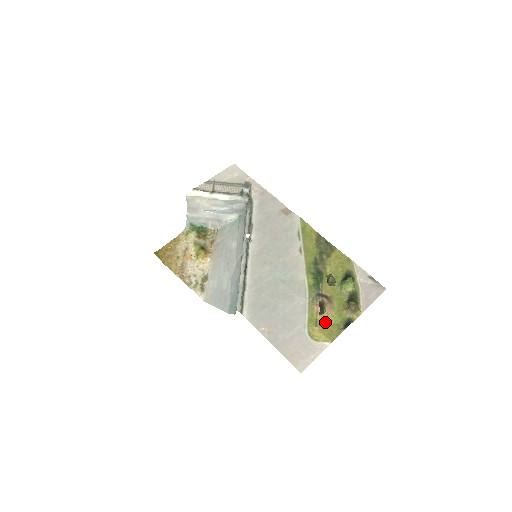
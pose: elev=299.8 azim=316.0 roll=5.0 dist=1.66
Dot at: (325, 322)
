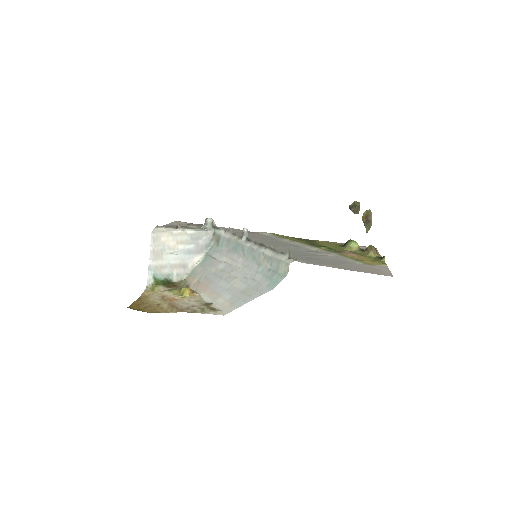
Dot at: (365, 260)
